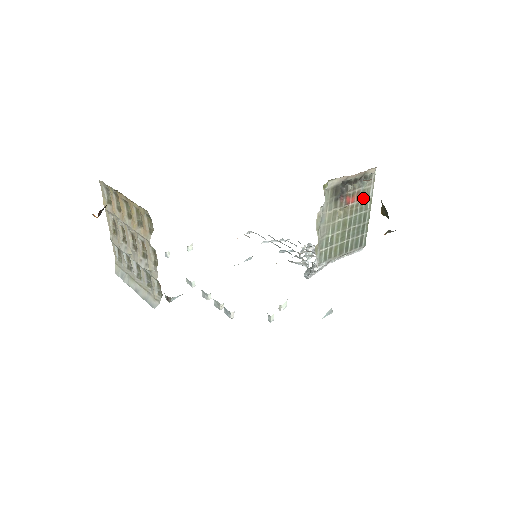
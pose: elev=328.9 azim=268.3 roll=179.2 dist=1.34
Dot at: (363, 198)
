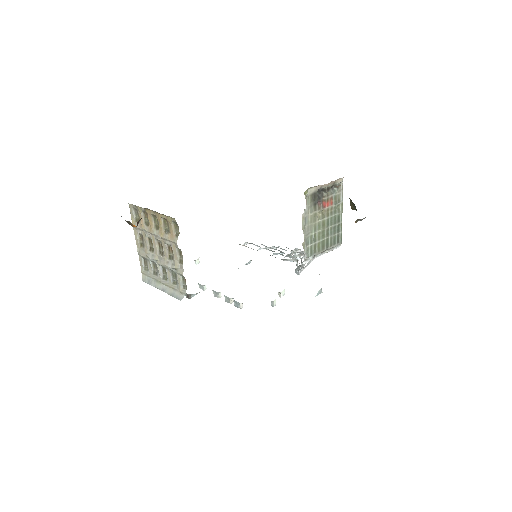
Dot at: (335, 203)
